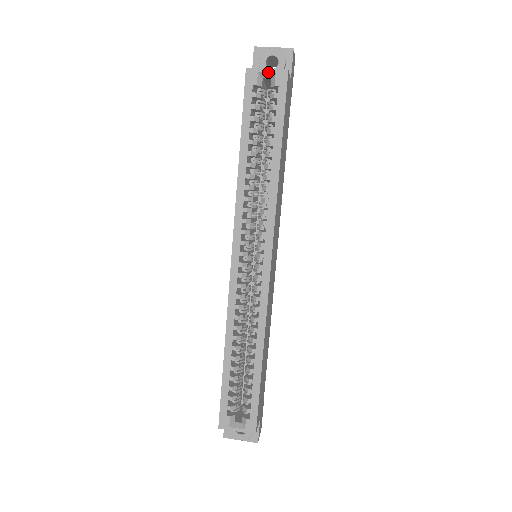
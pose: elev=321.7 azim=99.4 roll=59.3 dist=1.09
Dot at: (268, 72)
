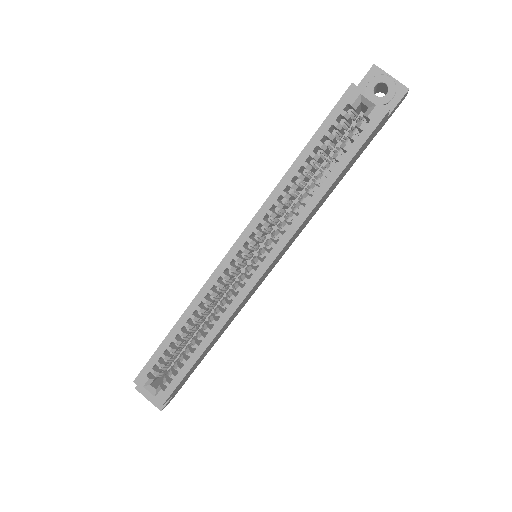
Dot at: (370, 100)
